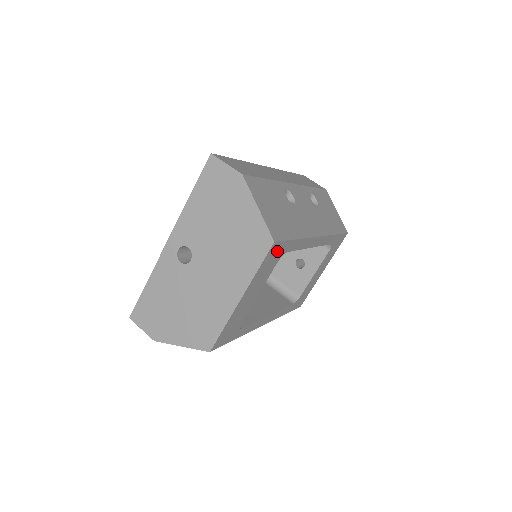
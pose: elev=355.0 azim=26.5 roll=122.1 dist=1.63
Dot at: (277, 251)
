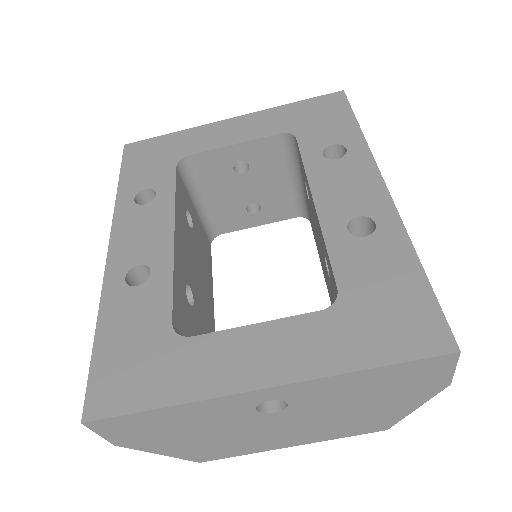
Dot at: occluded
